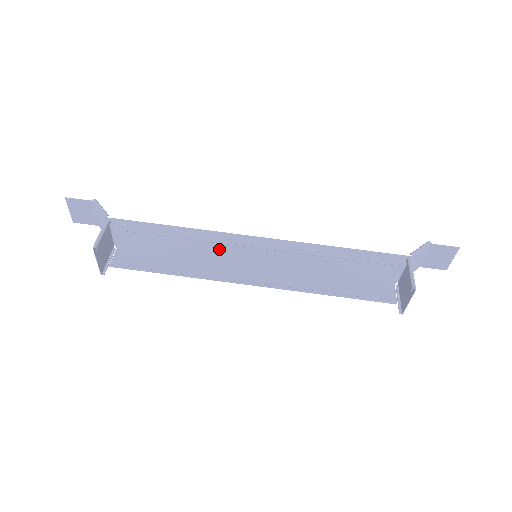
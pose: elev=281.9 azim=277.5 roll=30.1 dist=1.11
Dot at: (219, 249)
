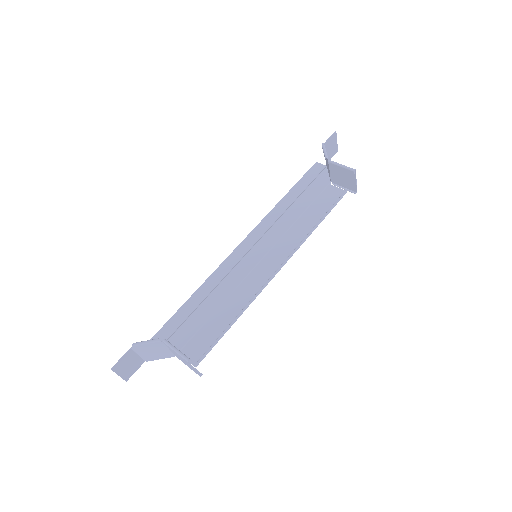
Dot at: (231, 279)
